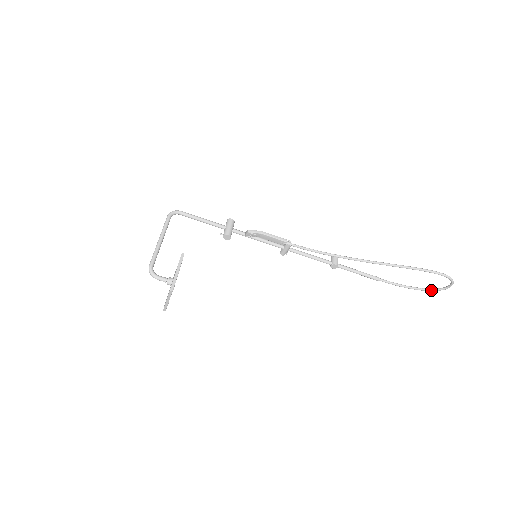
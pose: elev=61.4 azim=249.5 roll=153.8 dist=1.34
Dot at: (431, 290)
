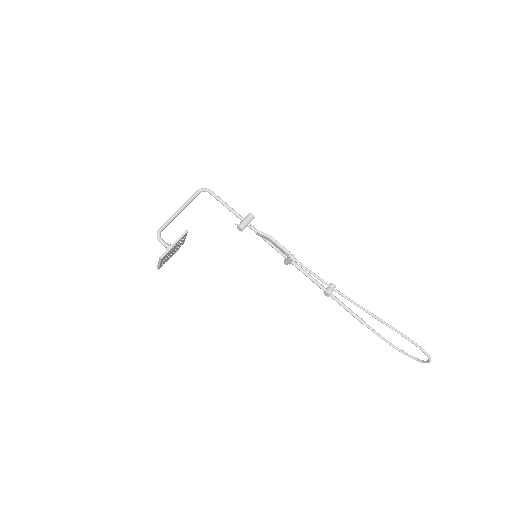
Dot at: (409, 356)
